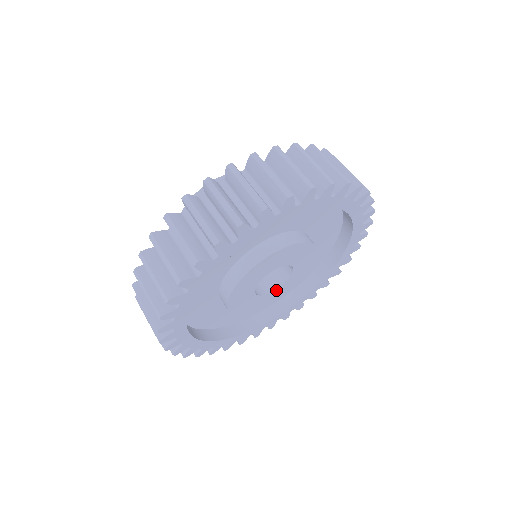
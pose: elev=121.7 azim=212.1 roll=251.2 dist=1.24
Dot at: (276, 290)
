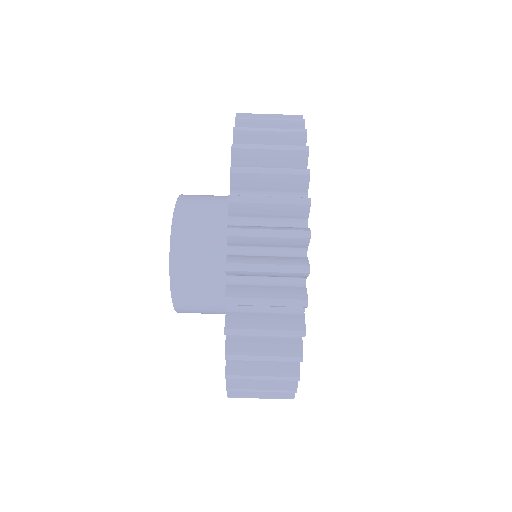
Dot at: occluded
